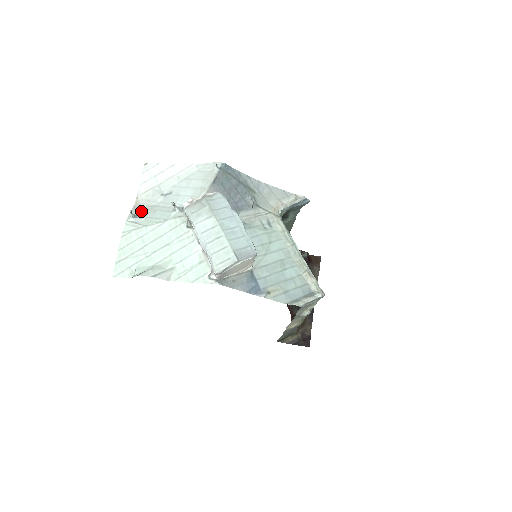
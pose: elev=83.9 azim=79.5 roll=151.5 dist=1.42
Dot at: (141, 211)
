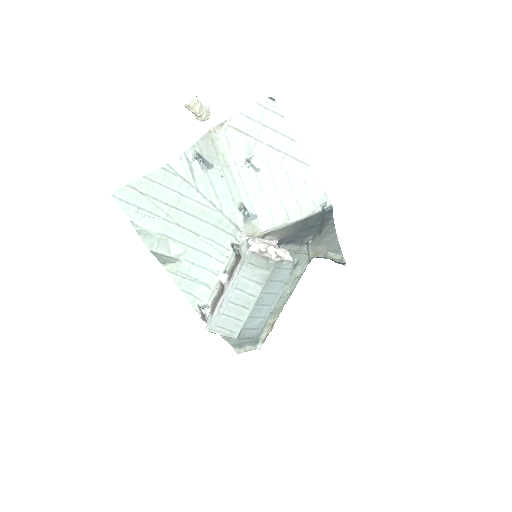
Dot at: (210, 155)
